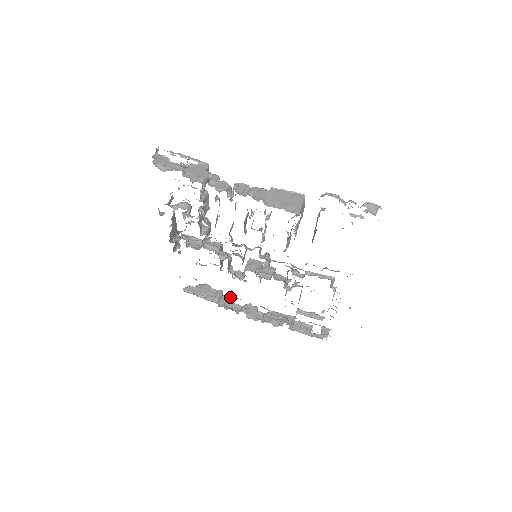
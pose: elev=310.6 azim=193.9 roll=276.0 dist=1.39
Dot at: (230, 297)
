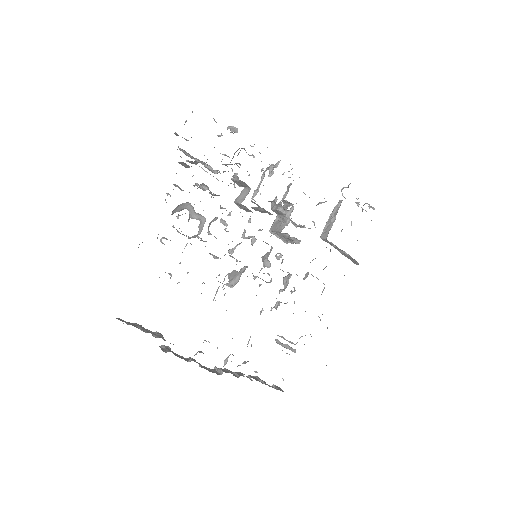
Dot at: (167, 347)
